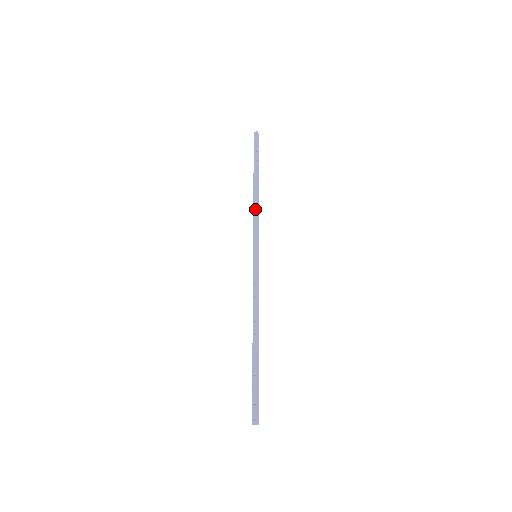
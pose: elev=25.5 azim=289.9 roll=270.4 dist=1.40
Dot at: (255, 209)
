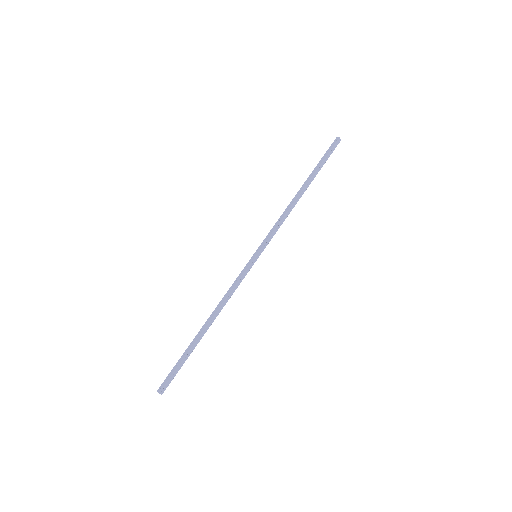
Dot at: (284, 213)
